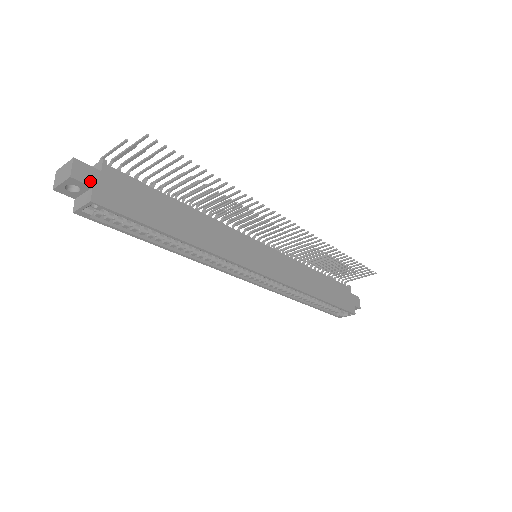
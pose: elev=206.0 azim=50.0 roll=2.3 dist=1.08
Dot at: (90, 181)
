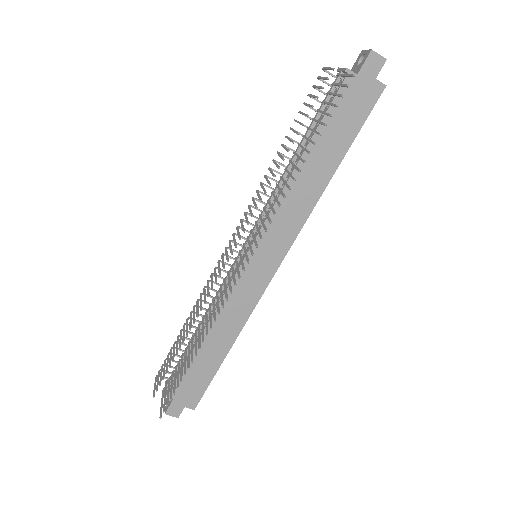
Dot at: (180, 408)
